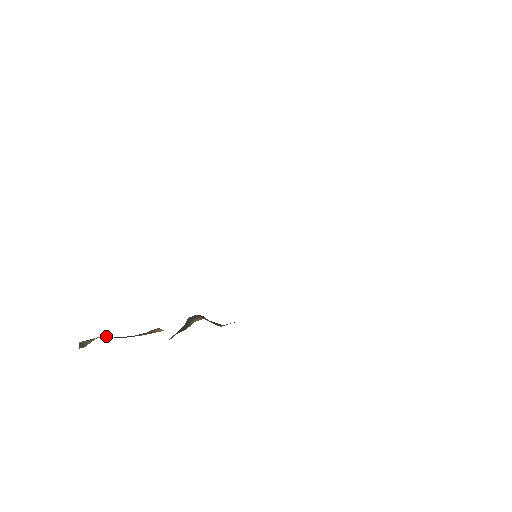
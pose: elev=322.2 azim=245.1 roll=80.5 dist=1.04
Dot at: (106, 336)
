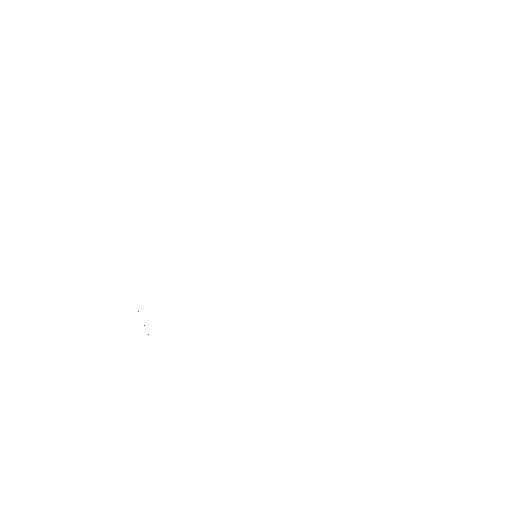
Dot at: occluded
